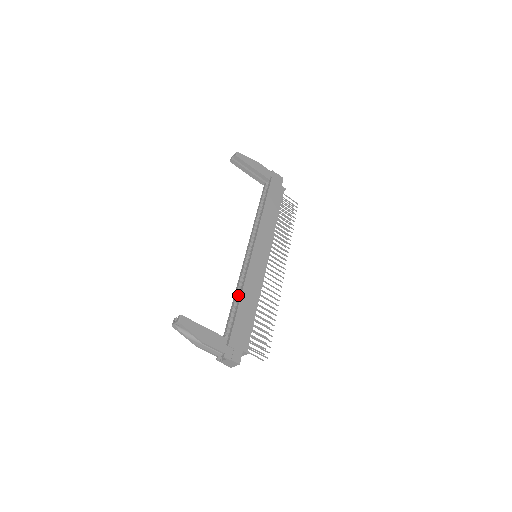
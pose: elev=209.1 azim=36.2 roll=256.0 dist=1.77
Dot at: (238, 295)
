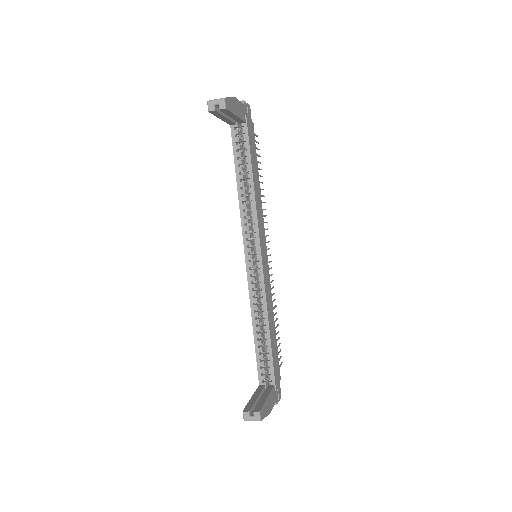
Dot at: (259, 322)
